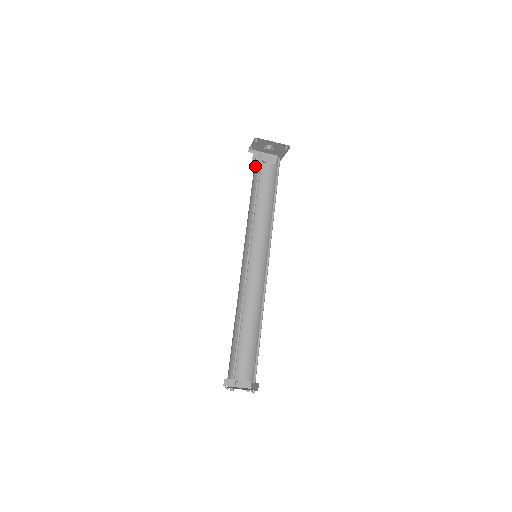
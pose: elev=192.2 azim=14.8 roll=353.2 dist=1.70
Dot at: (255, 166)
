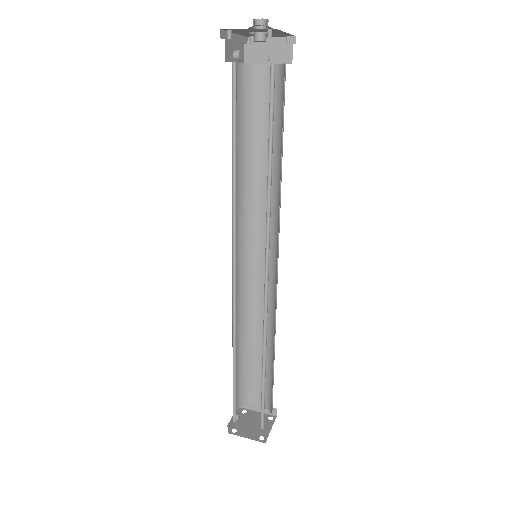
Dot at: occluded
